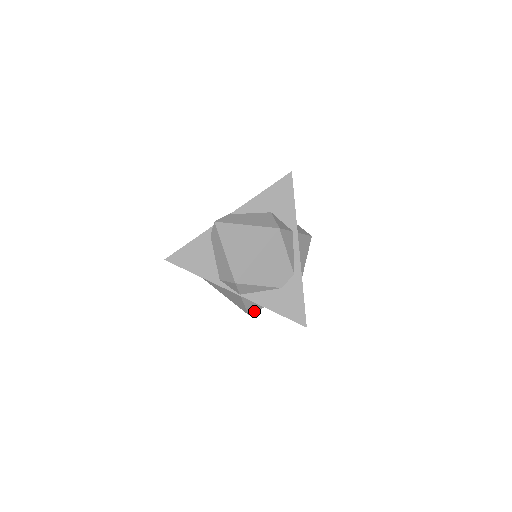
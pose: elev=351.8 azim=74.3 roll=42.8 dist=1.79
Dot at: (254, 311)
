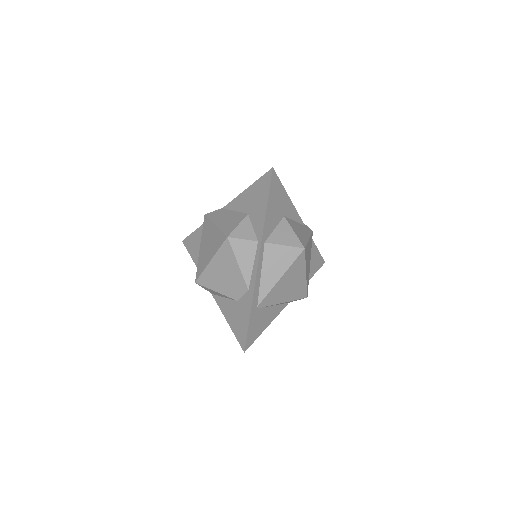
Dot at: occluded
